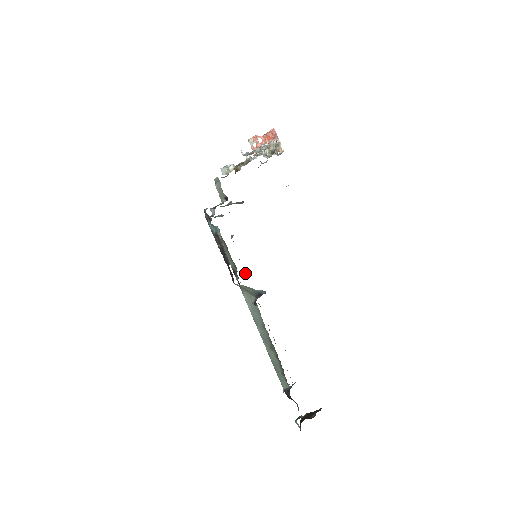
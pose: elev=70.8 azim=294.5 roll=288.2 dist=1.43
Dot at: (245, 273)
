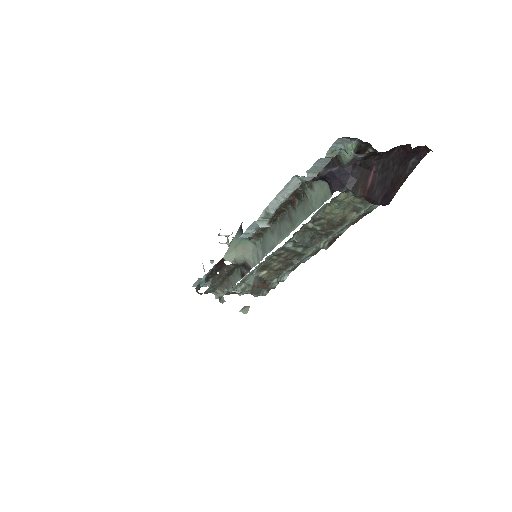
Dot at: (274, 281)
